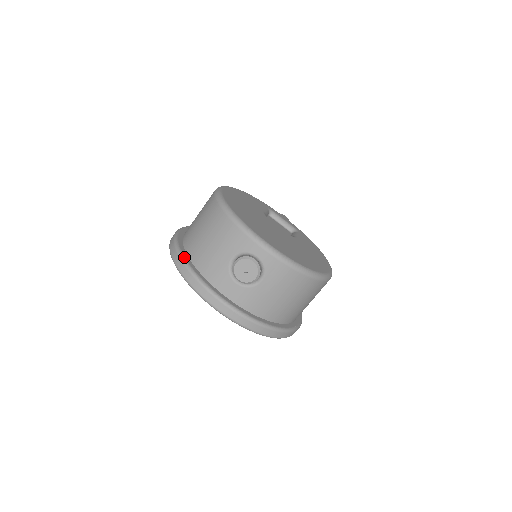
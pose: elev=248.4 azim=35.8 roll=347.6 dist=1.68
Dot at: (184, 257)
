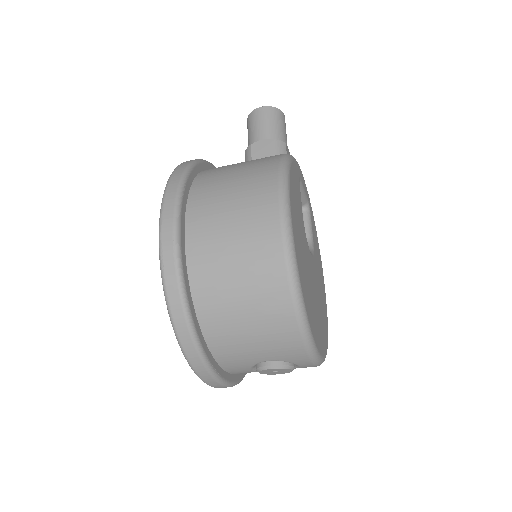
Dot at: (197, 333)
